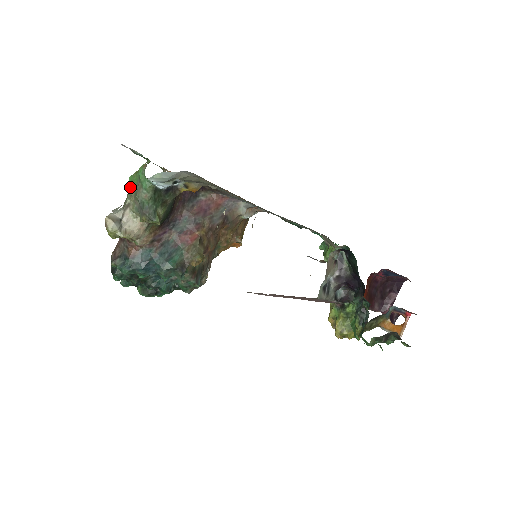
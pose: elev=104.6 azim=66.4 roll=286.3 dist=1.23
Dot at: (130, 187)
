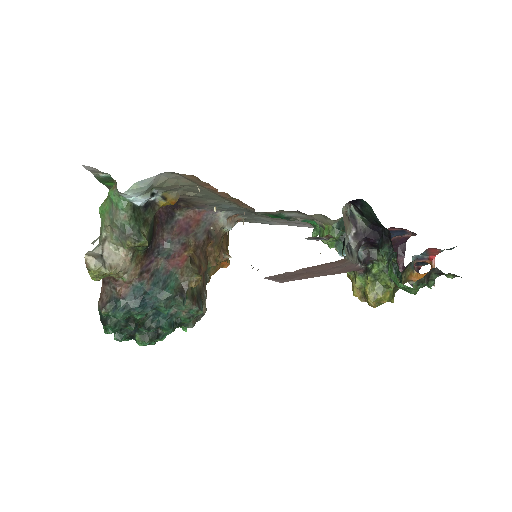
Dot at: (102, 218)
